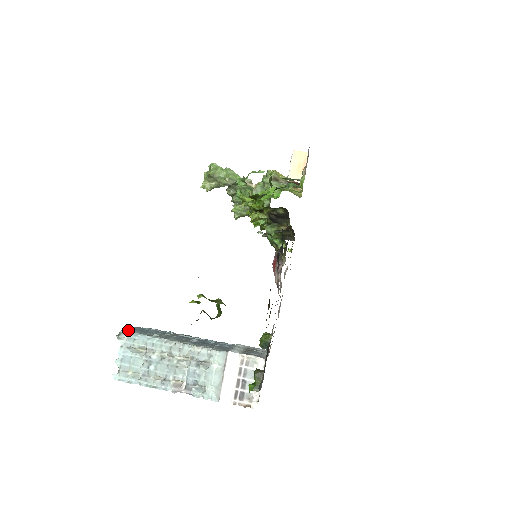
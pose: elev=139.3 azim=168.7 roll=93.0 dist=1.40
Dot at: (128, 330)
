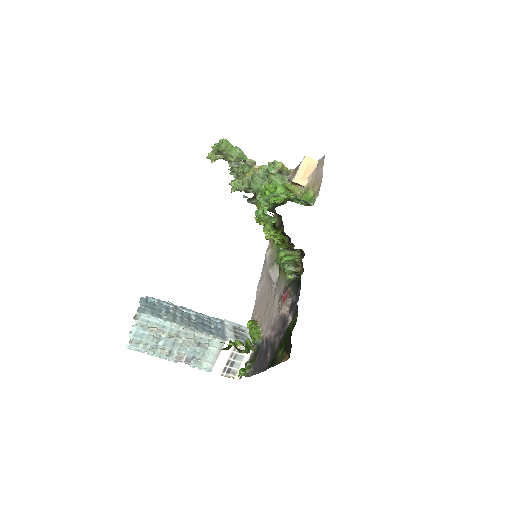
Dot at: (142, 310)
